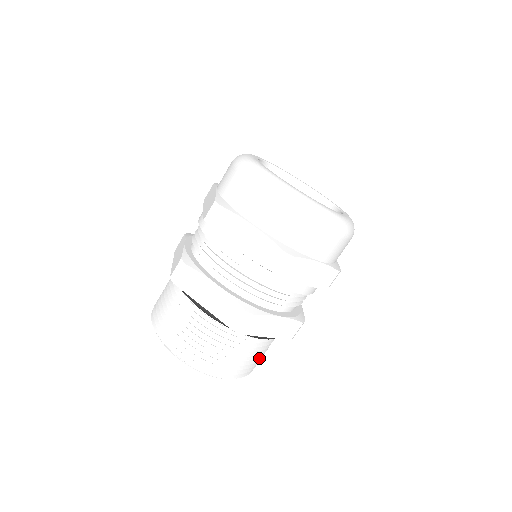
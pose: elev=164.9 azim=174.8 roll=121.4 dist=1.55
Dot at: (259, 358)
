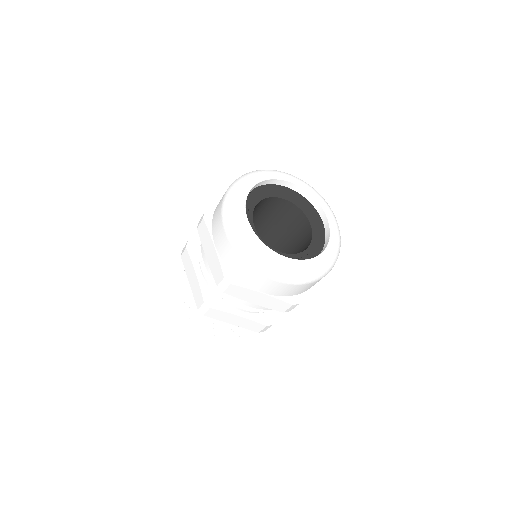
Dot at: (245, 330)
